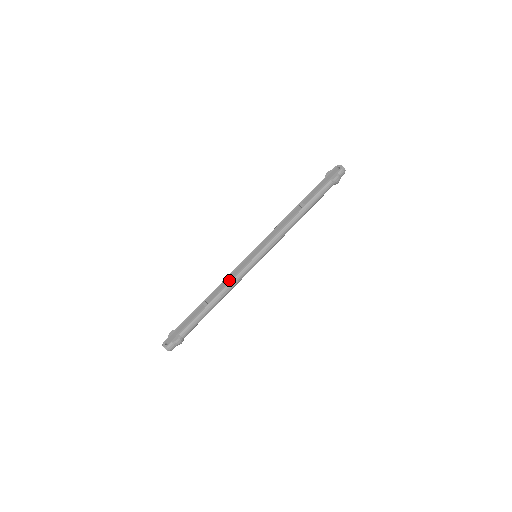
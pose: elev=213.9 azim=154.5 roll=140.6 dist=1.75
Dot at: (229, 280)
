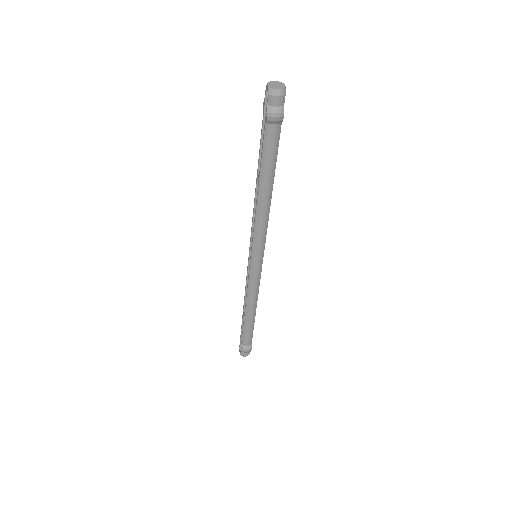
Dot at: occluded
